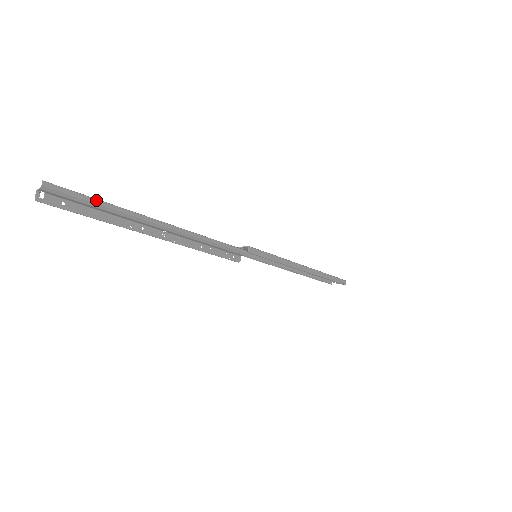
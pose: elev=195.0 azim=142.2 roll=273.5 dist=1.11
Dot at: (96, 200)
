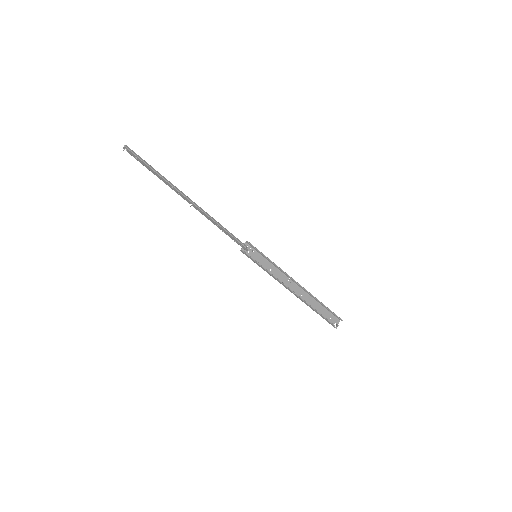
Dot at: (150, 166)
